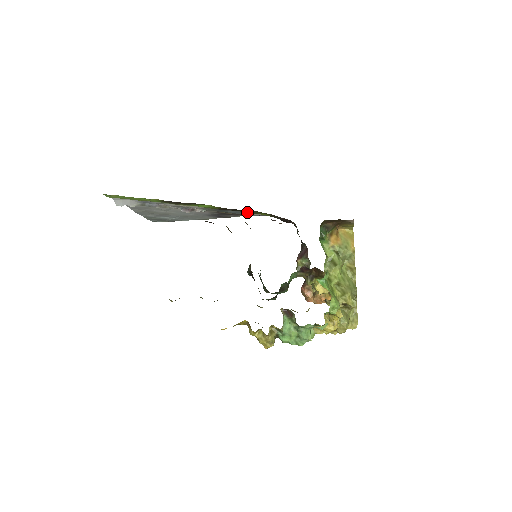
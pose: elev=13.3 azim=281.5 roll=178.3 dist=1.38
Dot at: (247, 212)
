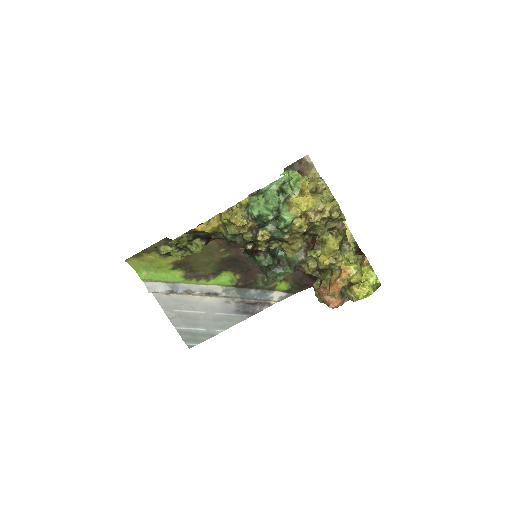
Dot at: (266, 287)
